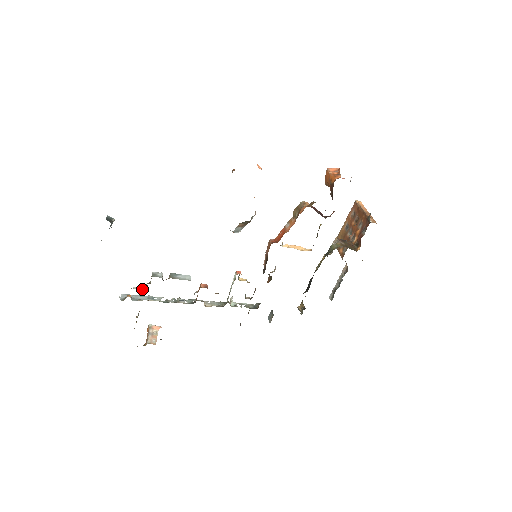
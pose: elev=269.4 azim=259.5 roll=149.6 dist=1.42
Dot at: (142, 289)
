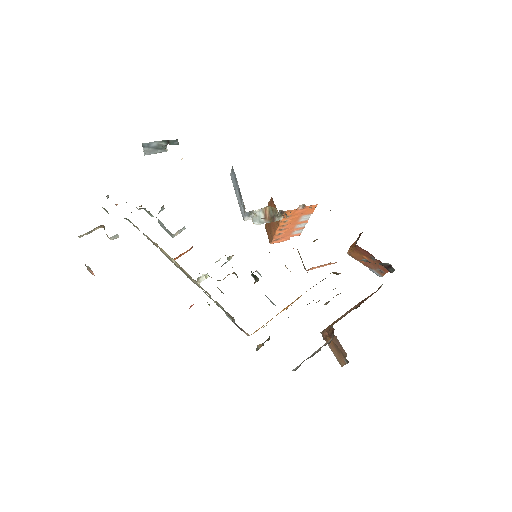
Dot at: occluded
